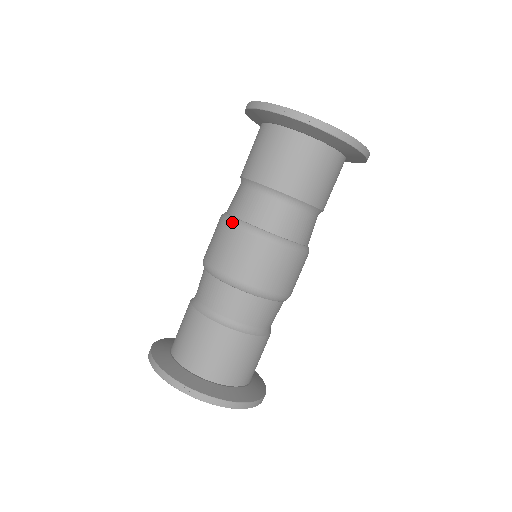
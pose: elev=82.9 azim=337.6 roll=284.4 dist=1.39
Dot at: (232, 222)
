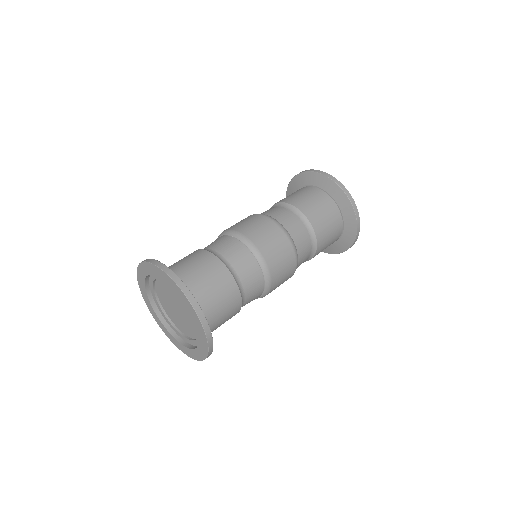
Dot at: occluded
